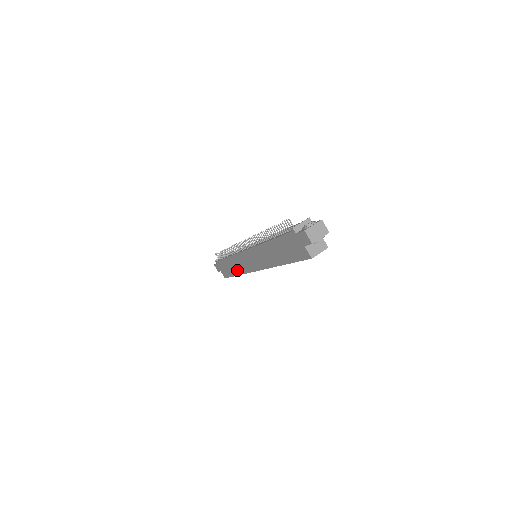
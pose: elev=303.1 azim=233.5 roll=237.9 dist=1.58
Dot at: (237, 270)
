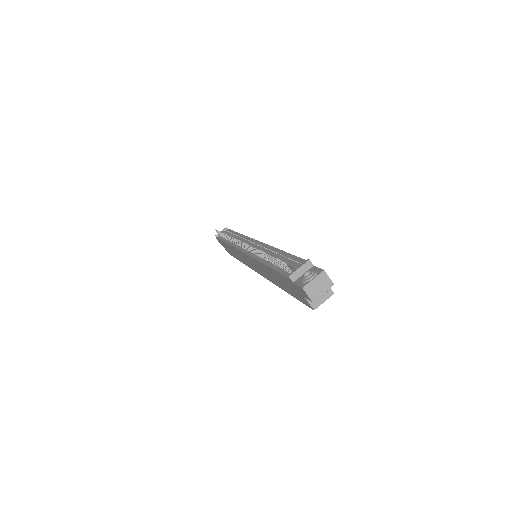
Dot at: occluded
